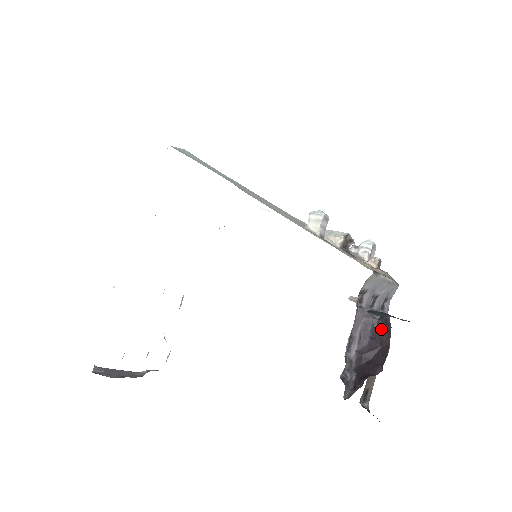
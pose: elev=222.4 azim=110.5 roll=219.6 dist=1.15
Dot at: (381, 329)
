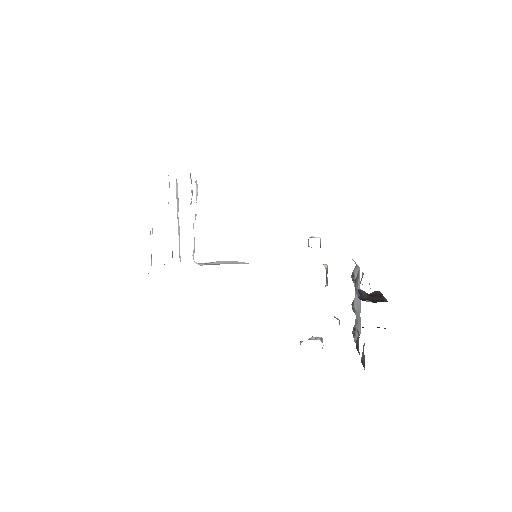
Dot at: (374, 295)
